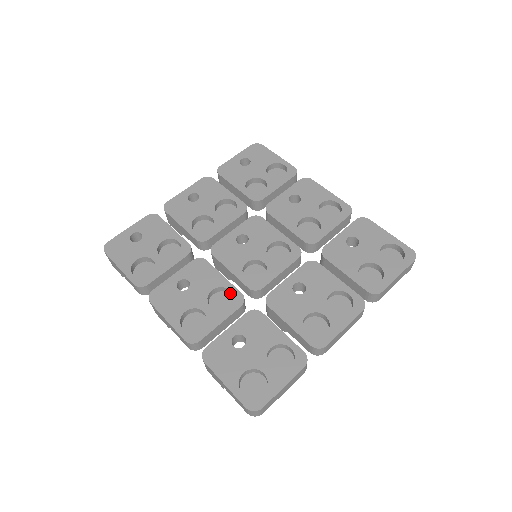
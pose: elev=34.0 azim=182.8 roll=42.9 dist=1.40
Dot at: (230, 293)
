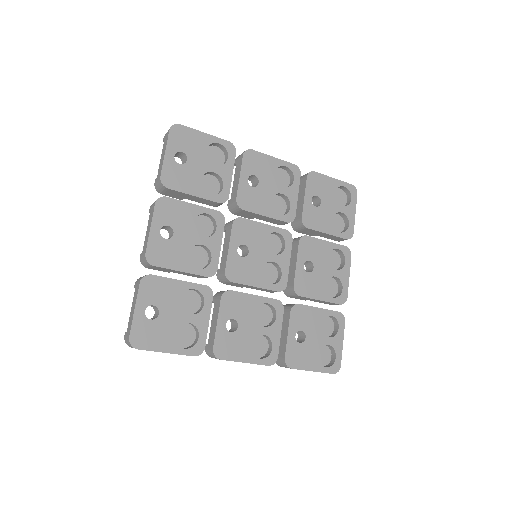
Dot at: (265, 304)
